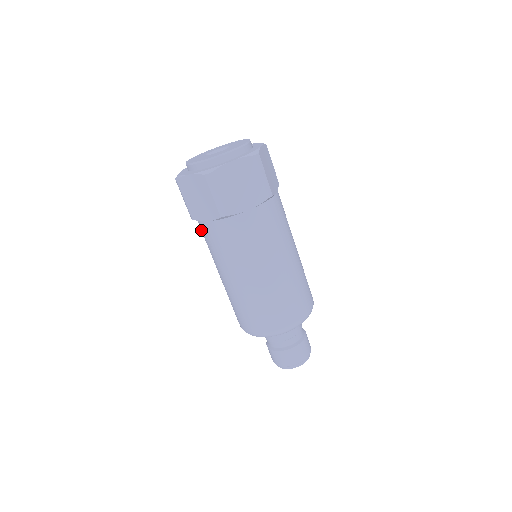
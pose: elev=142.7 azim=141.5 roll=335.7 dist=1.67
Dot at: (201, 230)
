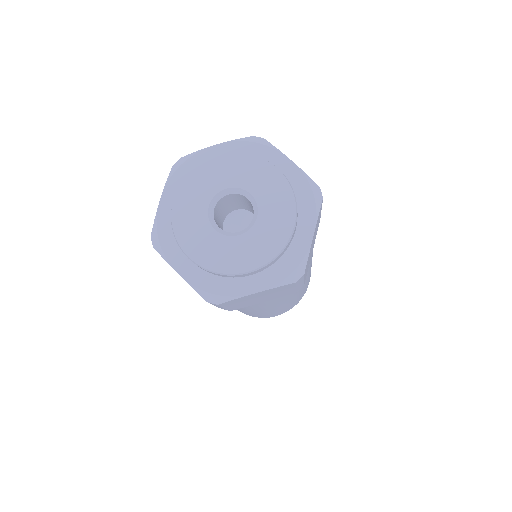
Dot at: occluded
